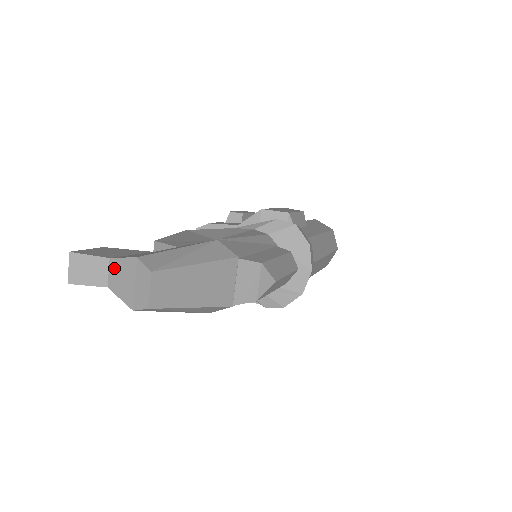
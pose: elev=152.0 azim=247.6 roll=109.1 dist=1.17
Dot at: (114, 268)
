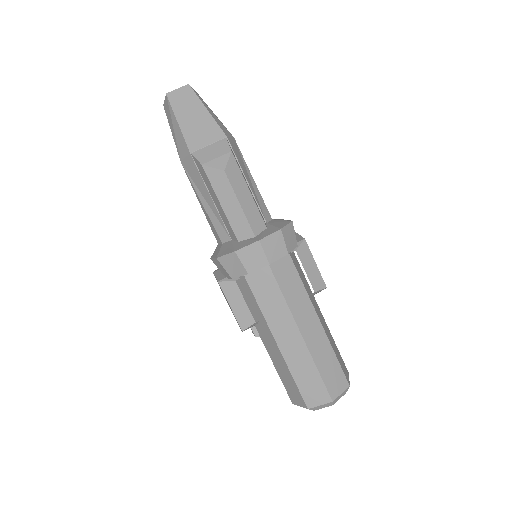
Dot at: occluded
